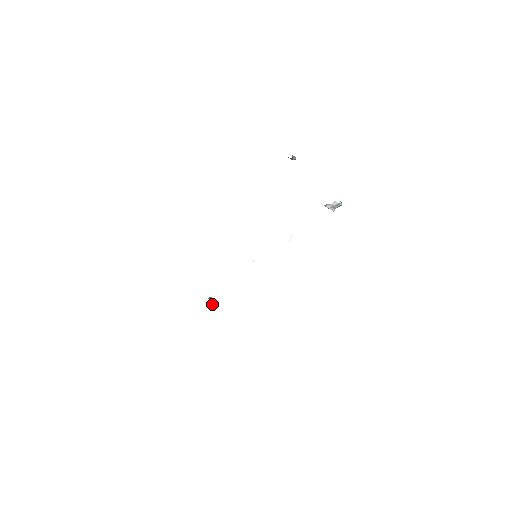
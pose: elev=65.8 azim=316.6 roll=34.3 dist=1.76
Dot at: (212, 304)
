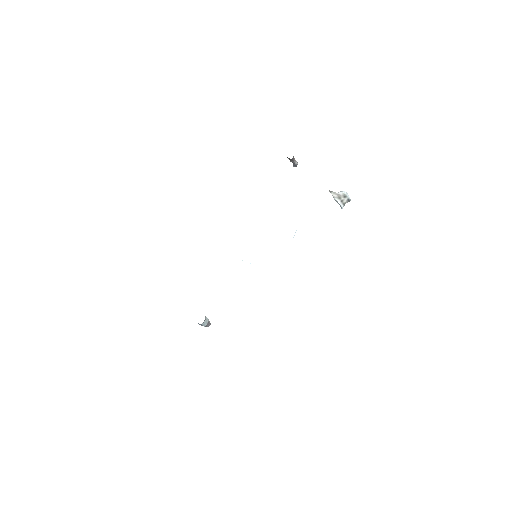
Dot at: (207, 326)
